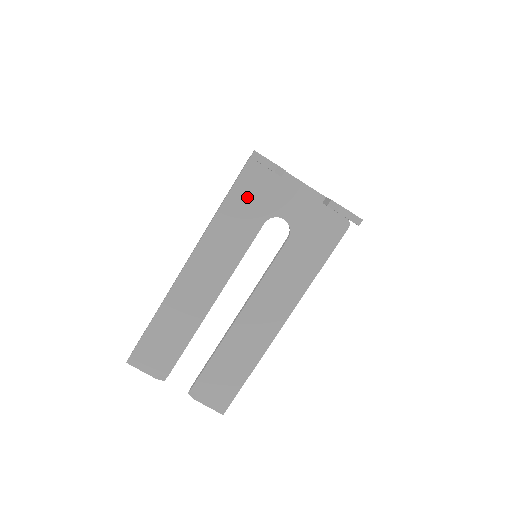
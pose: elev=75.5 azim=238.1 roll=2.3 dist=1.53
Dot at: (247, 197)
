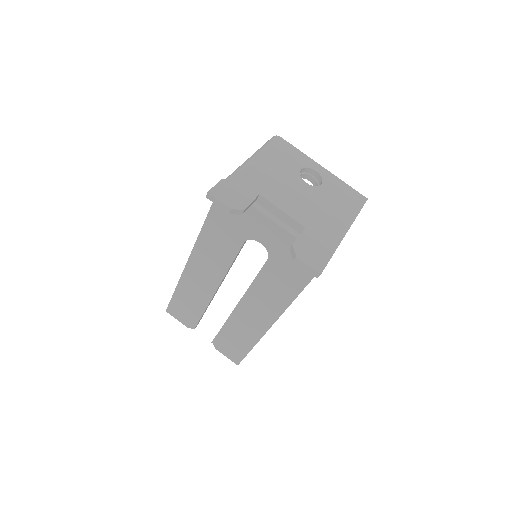
Dot at: (225, 218)
